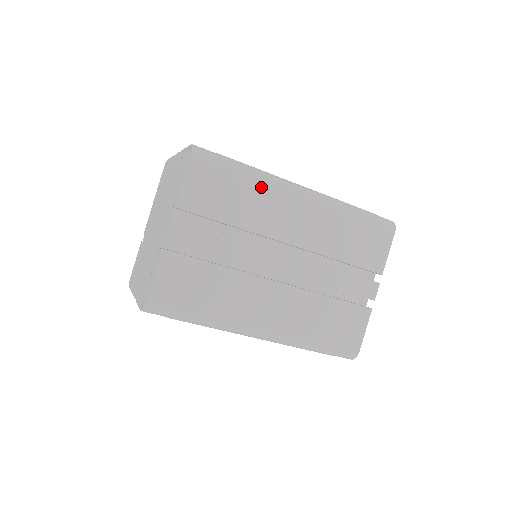
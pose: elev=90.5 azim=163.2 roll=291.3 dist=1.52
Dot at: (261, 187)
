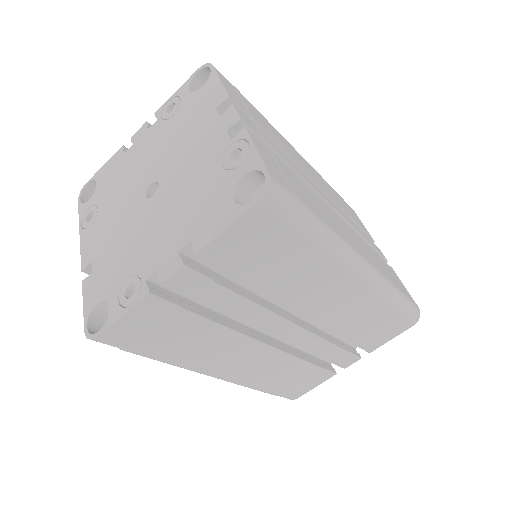
Dot at: (272, 126)
